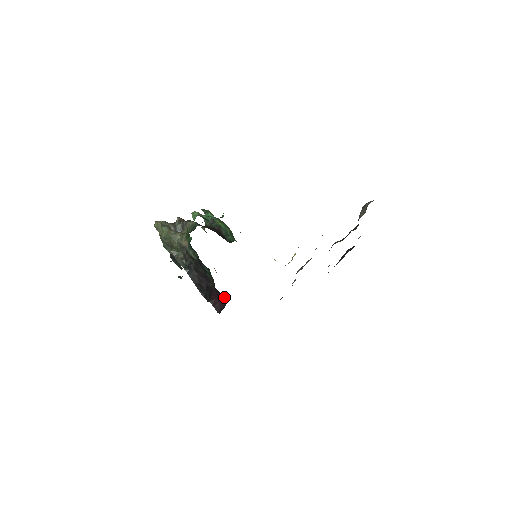
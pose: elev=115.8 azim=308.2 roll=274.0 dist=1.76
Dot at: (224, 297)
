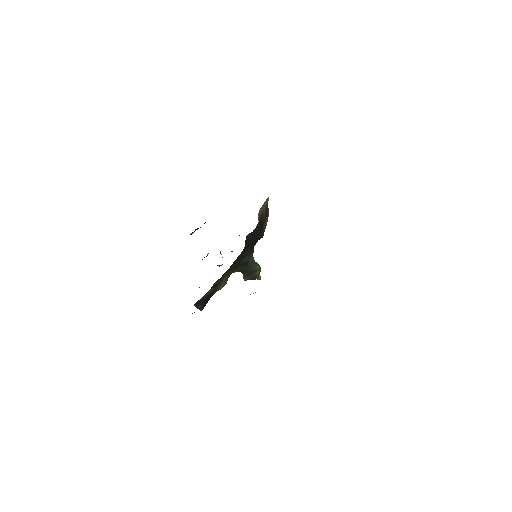
Dot at: occluded
